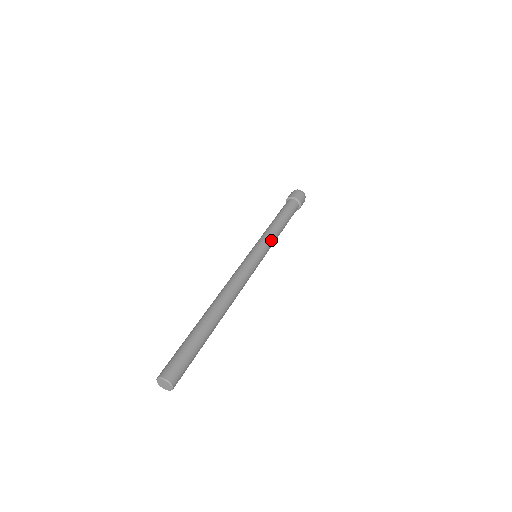
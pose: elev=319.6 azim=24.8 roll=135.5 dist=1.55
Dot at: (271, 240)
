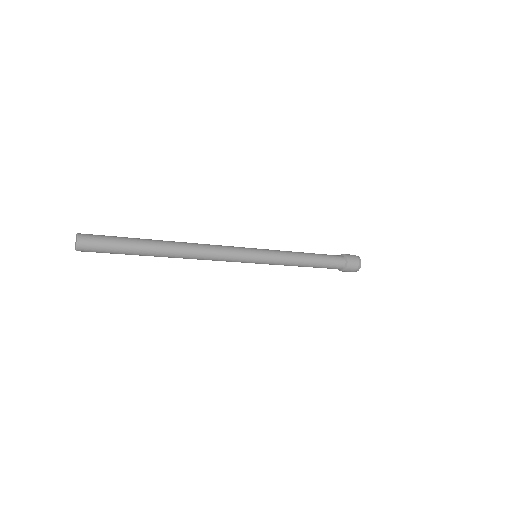
Dot at: occluded
